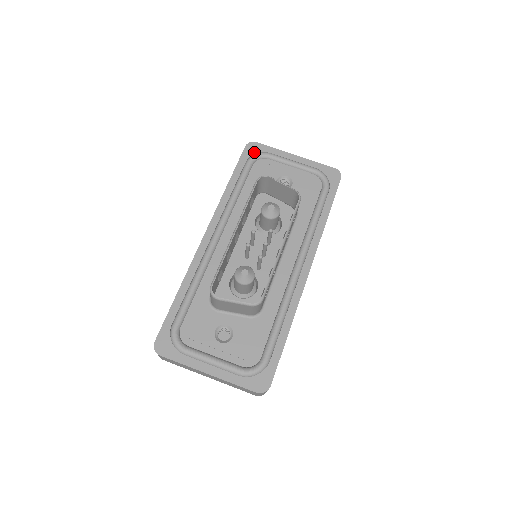
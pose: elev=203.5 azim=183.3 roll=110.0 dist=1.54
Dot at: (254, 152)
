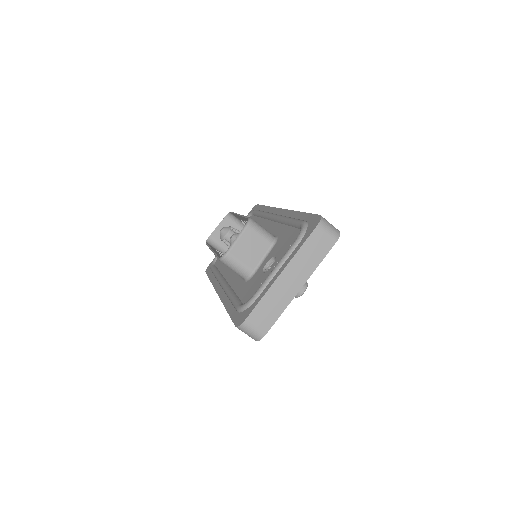
Dot at: occluded
